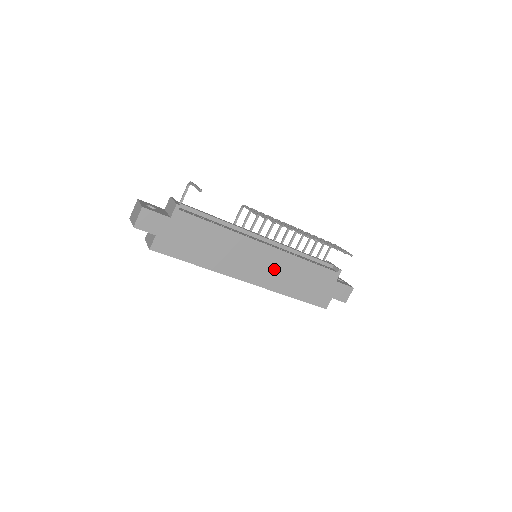
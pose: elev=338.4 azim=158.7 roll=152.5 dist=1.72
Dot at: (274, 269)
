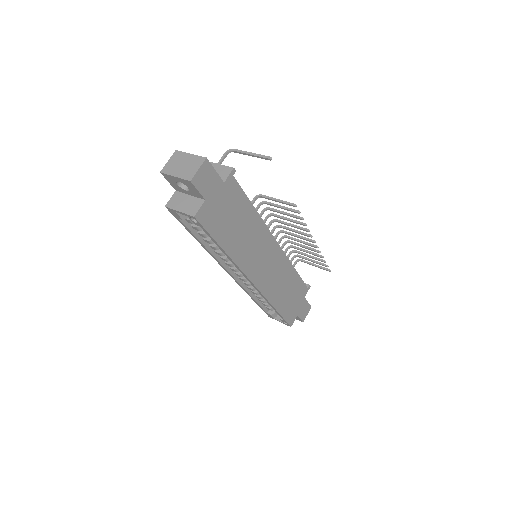
Dot at: (274, 273)
